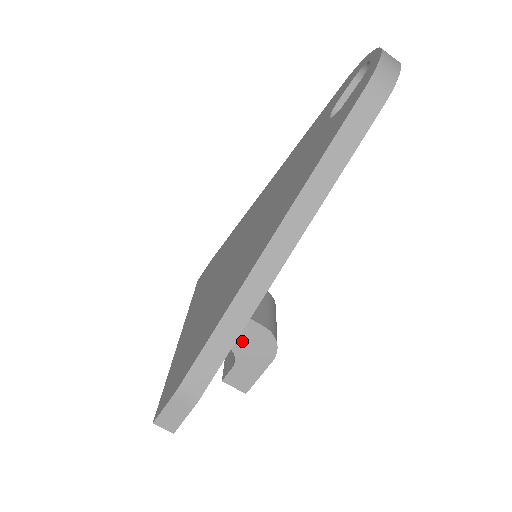
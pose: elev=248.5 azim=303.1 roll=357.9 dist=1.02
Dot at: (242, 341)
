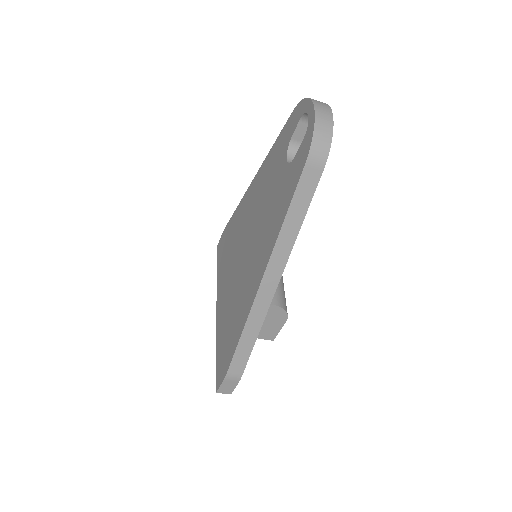
Dot at: occluded
